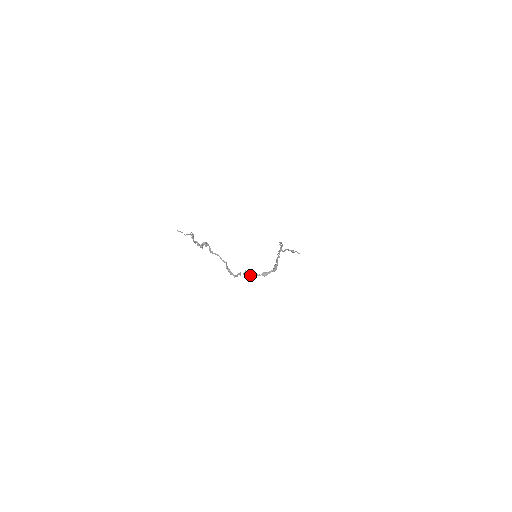
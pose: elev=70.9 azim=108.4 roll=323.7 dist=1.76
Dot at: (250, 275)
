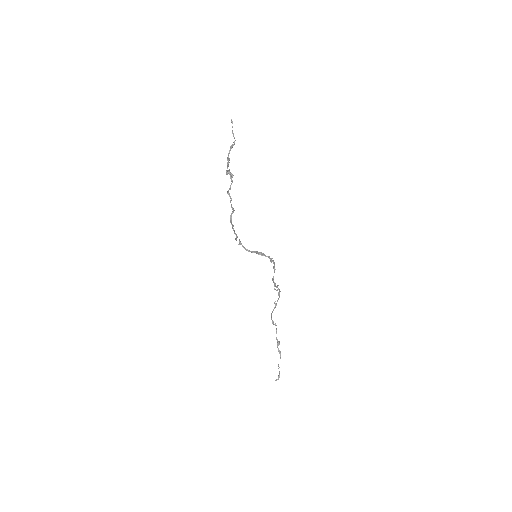
Dot at: (244, 247)
